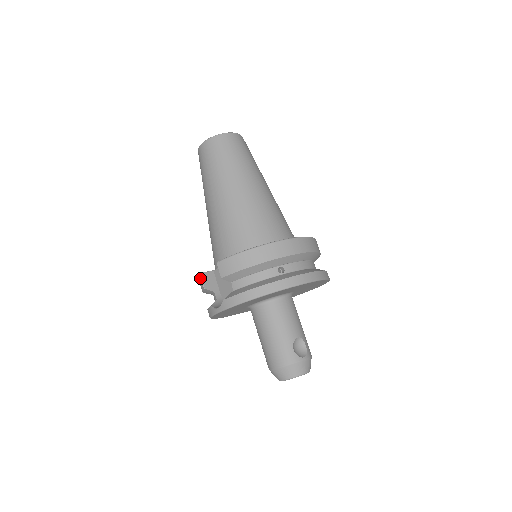
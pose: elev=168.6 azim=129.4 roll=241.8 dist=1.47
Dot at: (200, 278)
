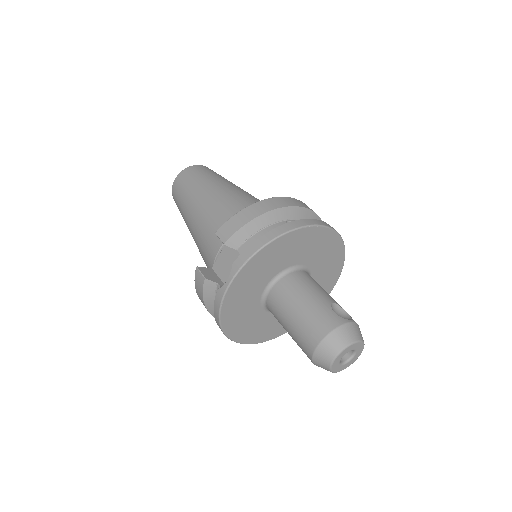
Dot at: (198, 272)
